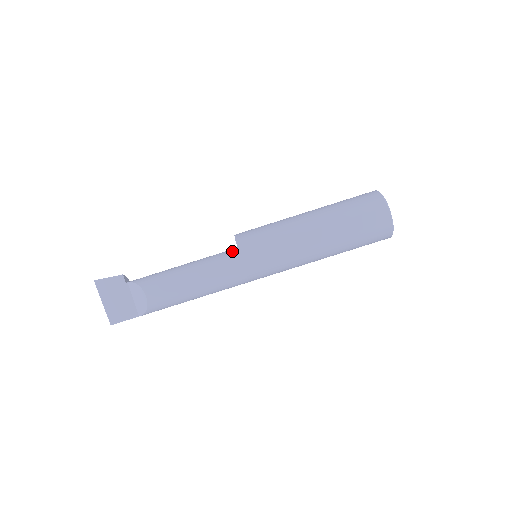
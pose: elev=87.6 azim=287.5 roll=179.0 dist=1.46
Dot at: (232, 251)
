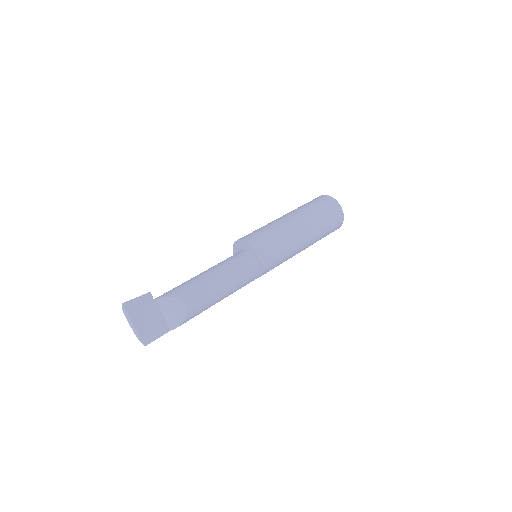
Dot at: (243, 253)
